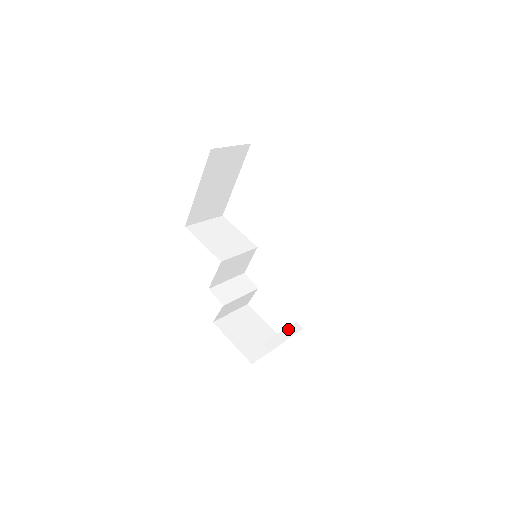
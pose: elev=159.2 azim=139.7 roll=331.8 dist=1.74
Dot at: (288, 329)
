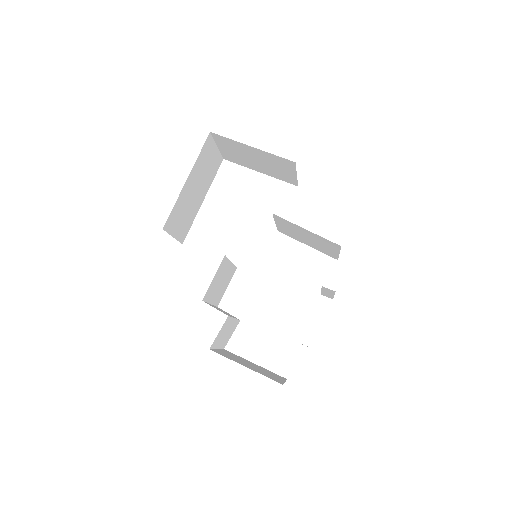
Dot at: occluded
